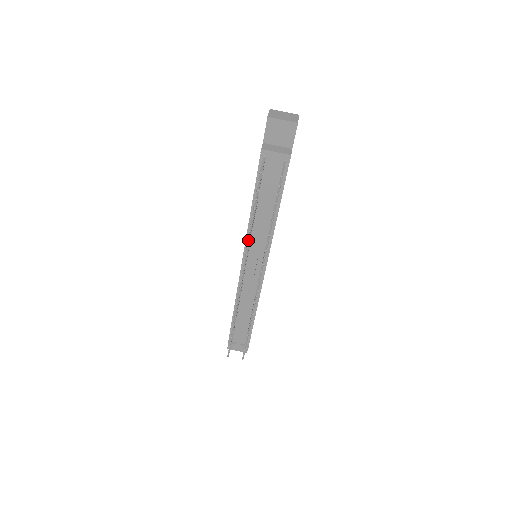
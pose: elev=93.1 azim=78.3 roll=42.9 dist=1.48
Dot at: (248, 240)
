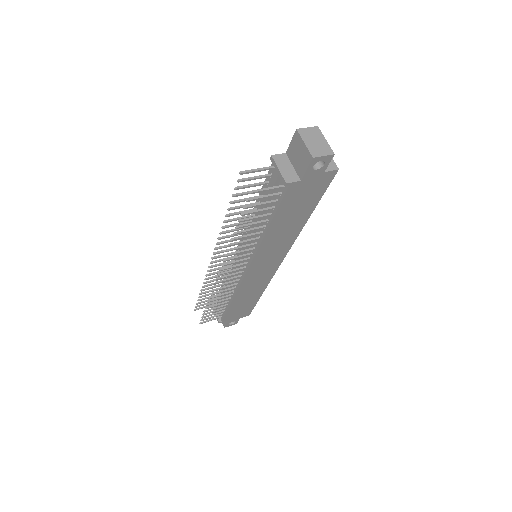
Dot at: (221, 227)
